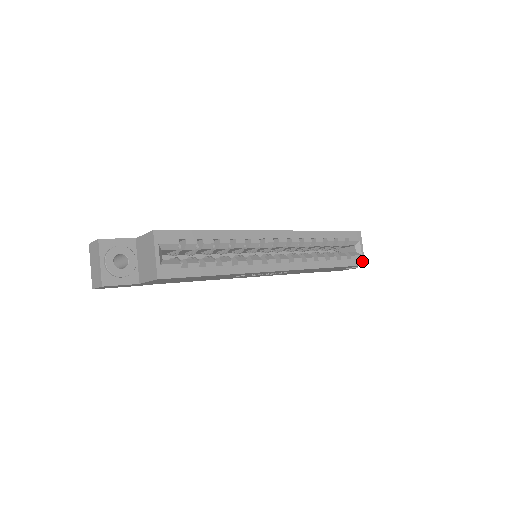
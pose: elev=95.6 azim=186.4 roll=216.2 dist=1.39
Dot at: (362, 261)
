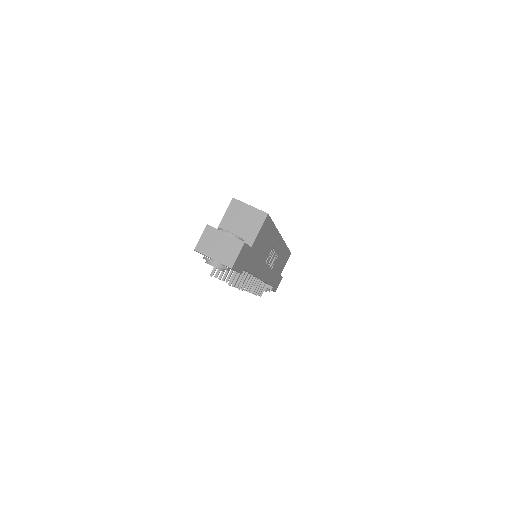
Dot at: occluded
